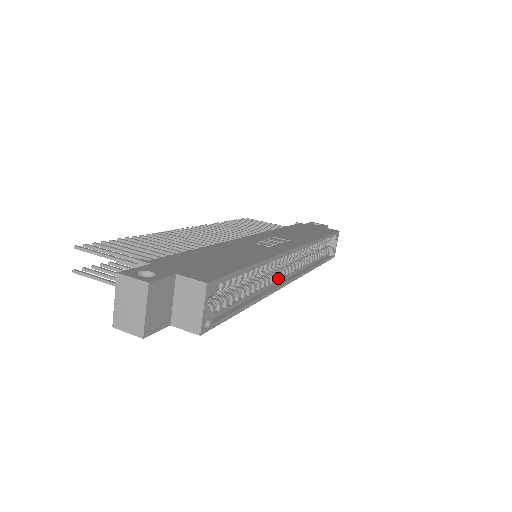
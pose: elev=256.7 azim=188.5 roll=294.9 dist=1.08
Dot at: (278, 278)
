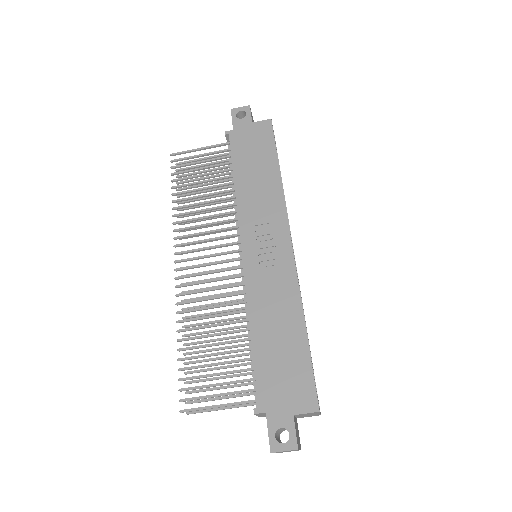
Dot at: occluded
